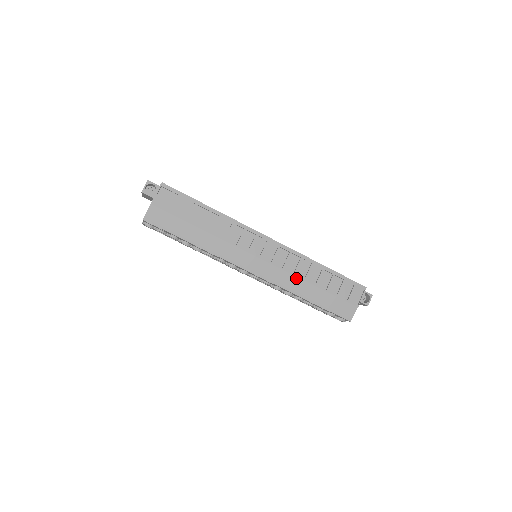
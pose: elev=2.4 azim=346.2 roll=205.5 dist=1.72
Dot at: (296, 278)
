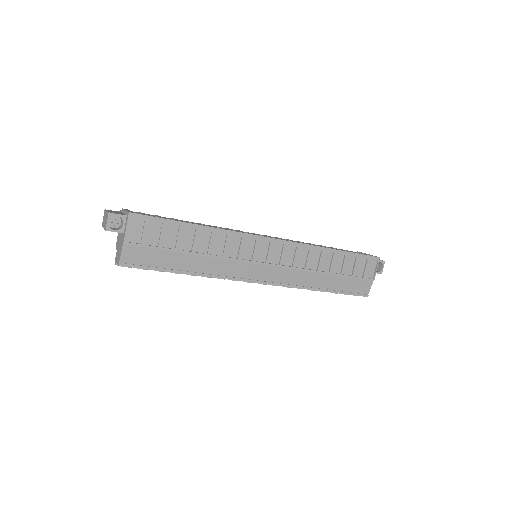
Dot at: (308, 273)
